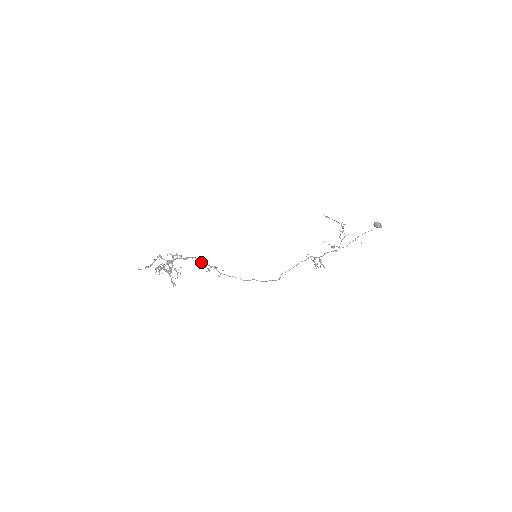
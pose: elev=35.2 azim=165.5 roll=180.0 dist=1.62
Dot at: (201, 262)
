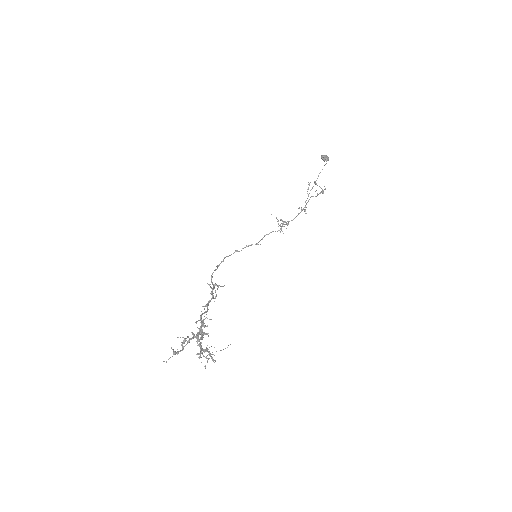
Dot at: (212, 295)
